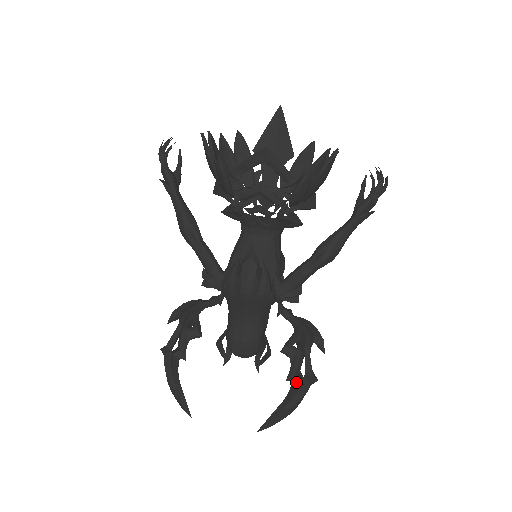
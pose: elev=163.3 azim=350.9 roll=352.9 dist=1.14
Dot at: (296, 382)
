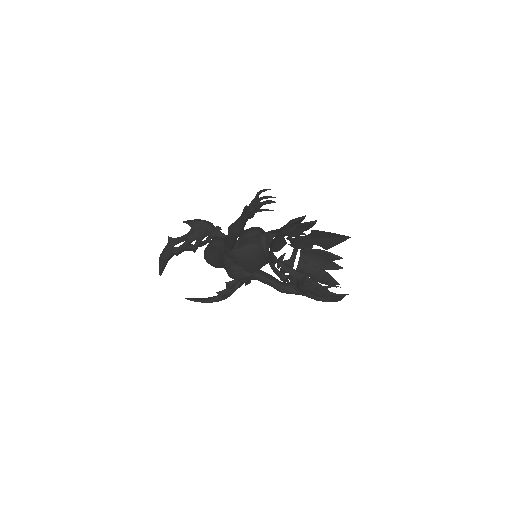
Dot at: (219, 298)
